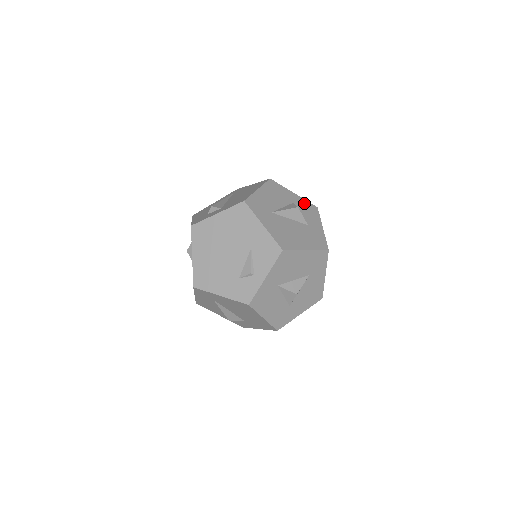
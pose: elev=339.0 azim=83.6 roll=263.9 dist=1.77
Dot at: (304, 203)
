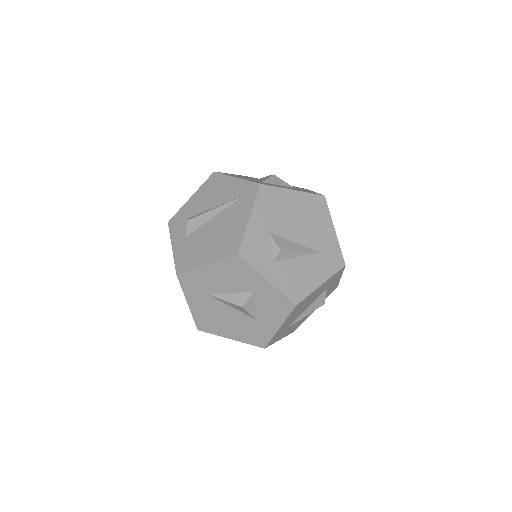
Dot at: (274, 296)
